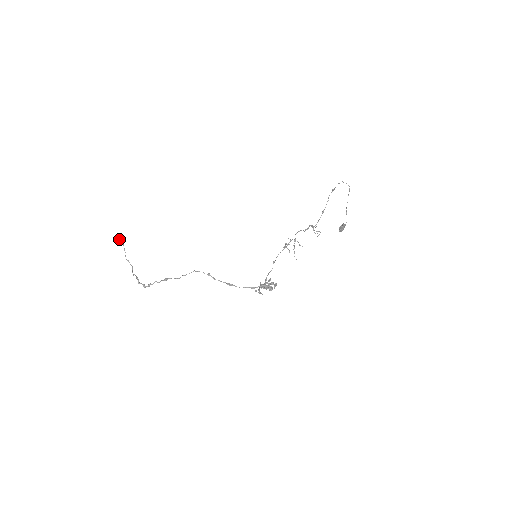
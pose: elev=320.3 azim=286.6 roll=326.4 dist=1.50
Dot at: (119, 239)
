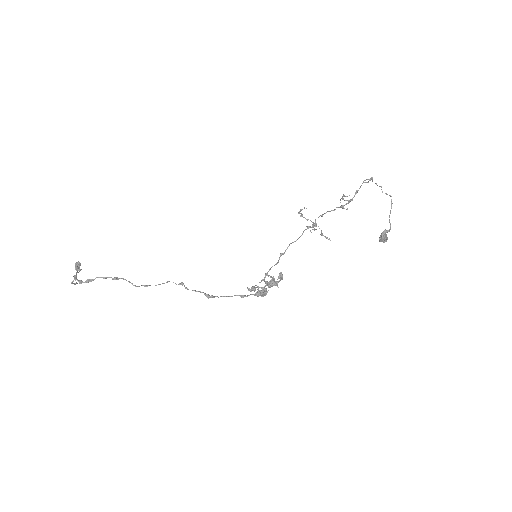
Dot at: (76, 267)
